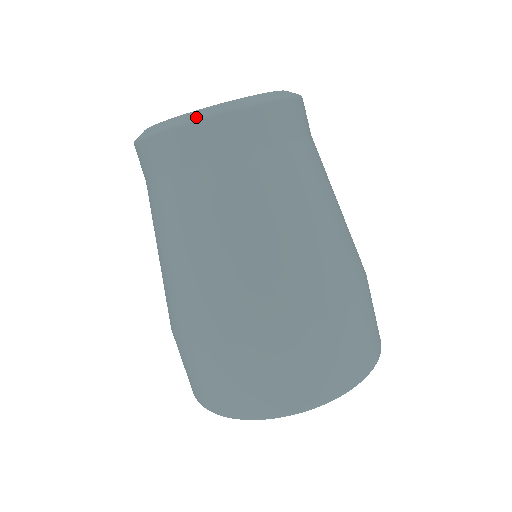
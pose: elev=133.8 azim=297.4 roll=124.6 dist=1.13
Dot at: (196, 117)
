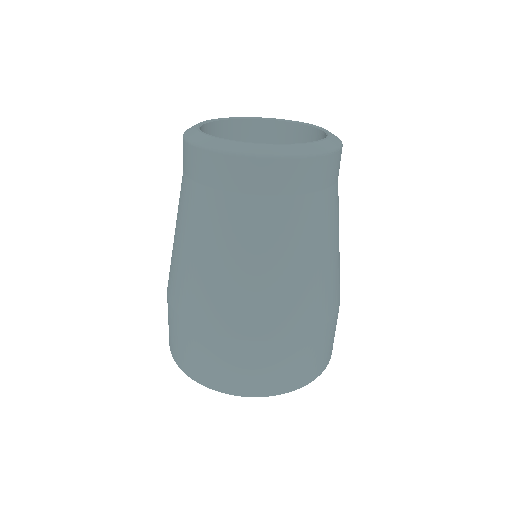
Dot at: (212, 146)
